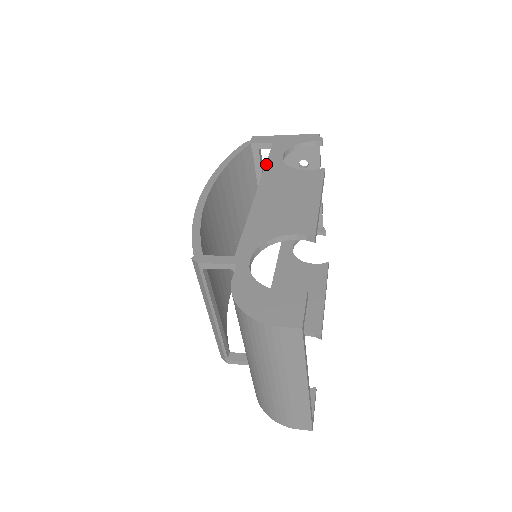
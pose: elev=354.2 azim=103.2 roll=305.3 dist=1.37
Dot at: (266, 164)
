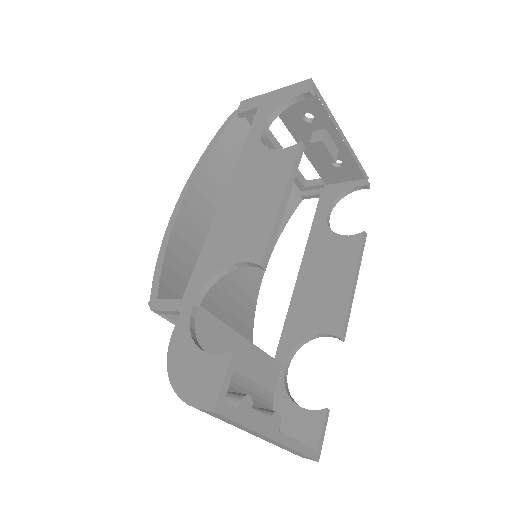
Dot at: (243, 147)
